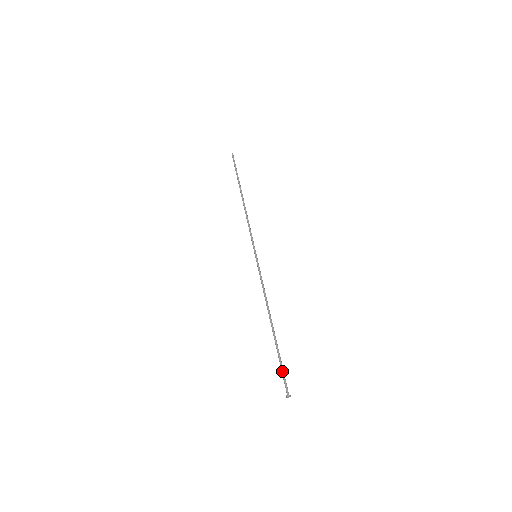
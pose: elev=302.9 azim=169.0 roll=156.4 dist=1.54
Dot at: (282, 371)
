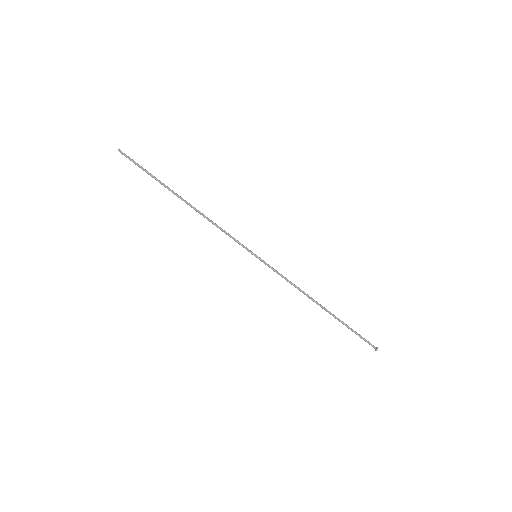
Dot at: (359, 336)
